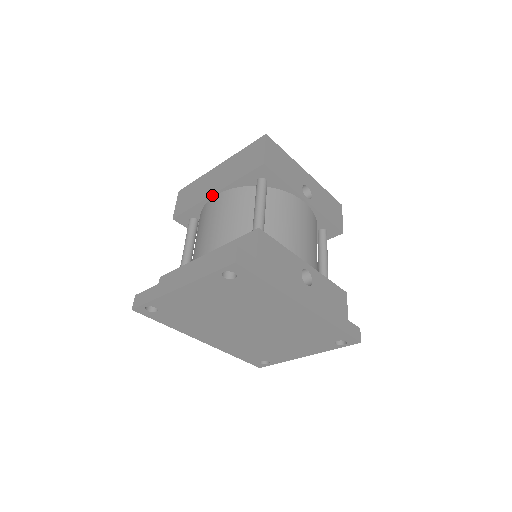
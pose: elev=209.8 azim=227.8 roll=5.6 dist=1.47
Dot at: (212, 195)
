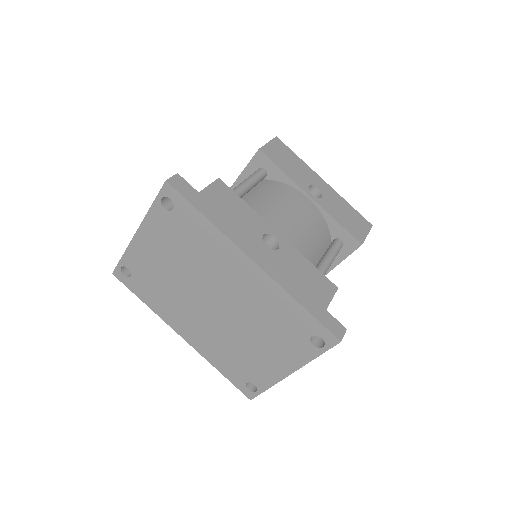
Dot at: occluded
